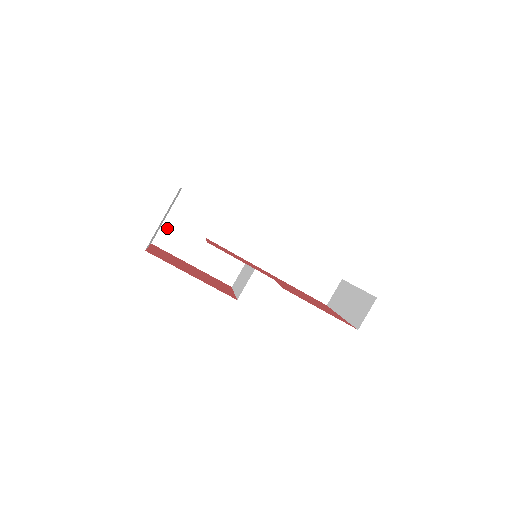
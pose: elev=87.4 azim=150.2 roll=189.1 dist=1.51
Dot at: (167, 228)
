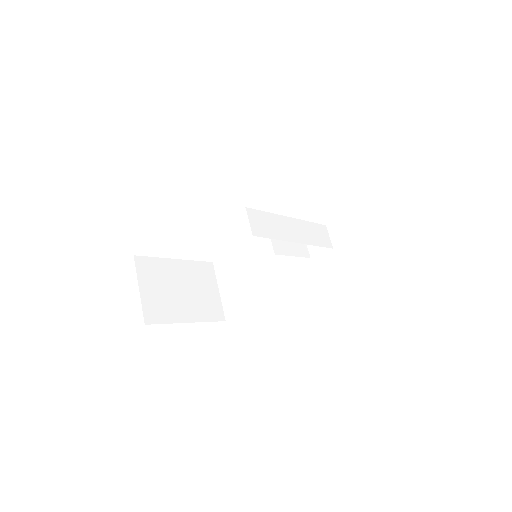
Dot at: (147, 301)
